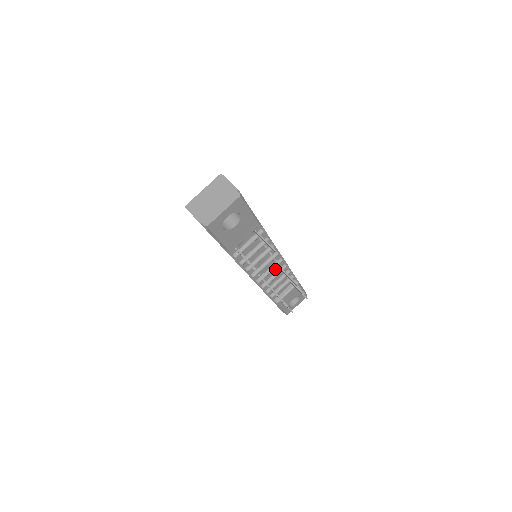
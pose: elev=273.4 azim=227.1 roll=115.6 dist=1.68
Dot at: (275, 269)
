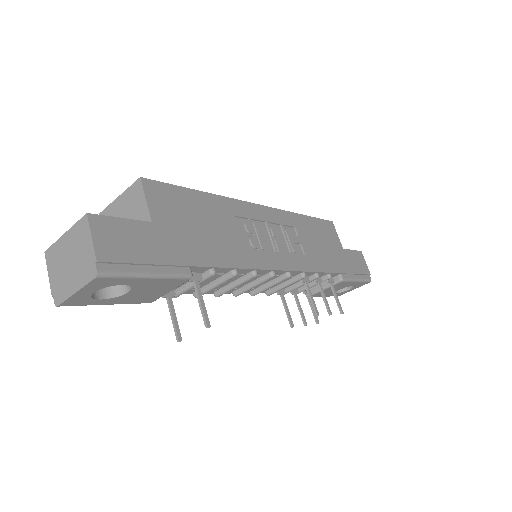
Dot at: occluded
